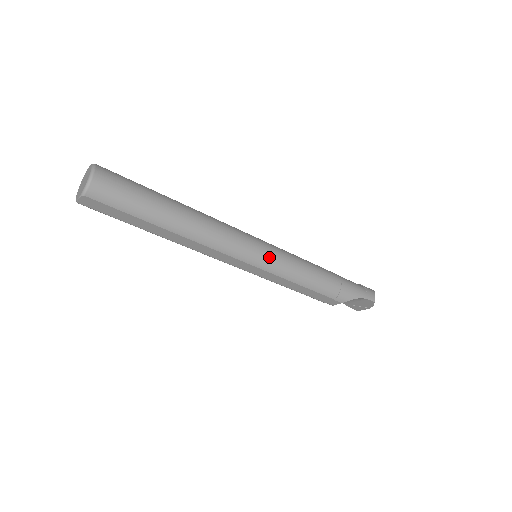
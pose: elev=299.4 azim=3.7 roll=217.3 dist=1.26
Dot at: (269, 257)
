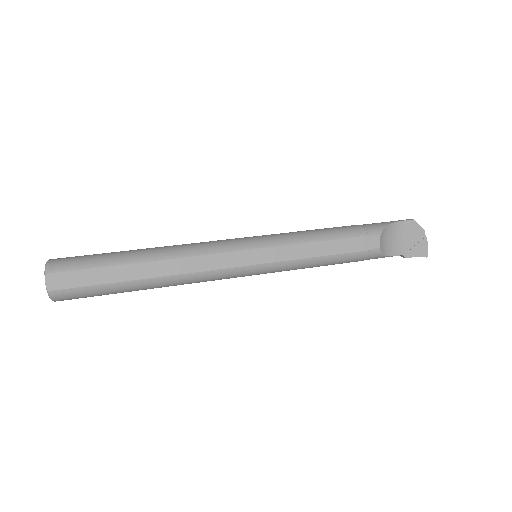
Dot at: (260, 237)
